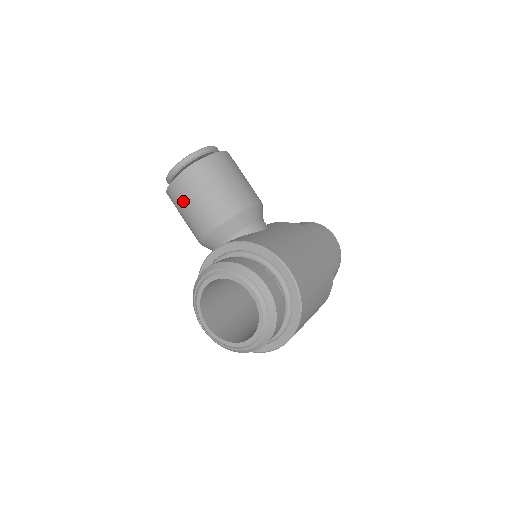
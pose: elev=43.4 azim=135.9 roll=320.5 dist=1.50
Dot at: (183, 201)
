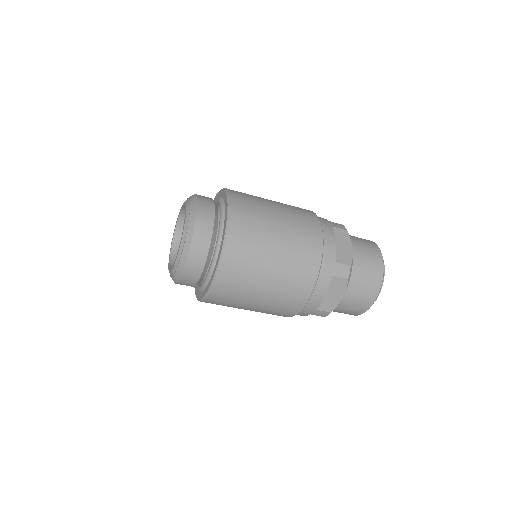
Dot at: occluded
